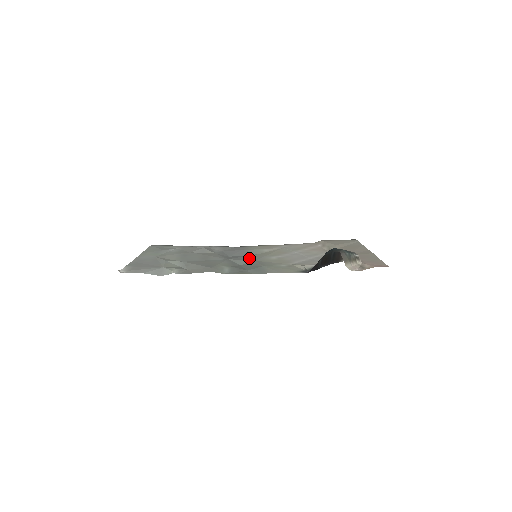
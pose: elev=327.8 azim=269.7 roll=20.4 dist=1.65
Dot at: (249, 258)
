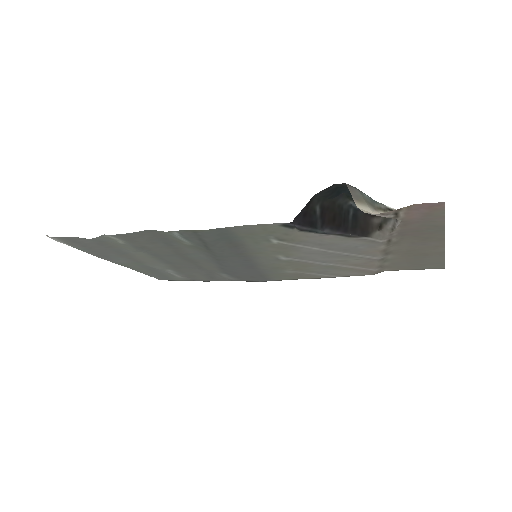
Dot at: (246, 259)
